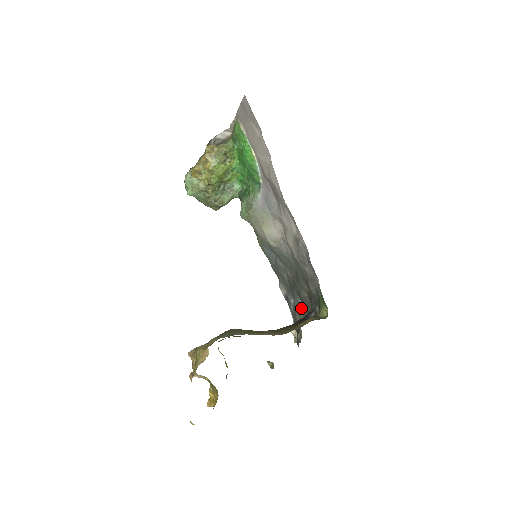
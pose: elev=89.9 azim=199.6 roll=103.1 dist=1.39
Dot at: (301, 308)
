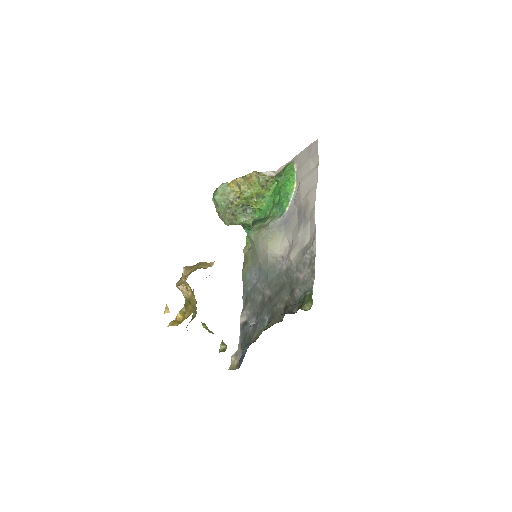
Dot at: (265, 324)
